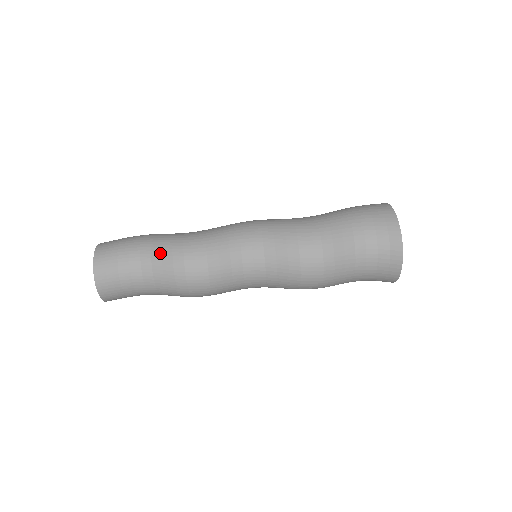
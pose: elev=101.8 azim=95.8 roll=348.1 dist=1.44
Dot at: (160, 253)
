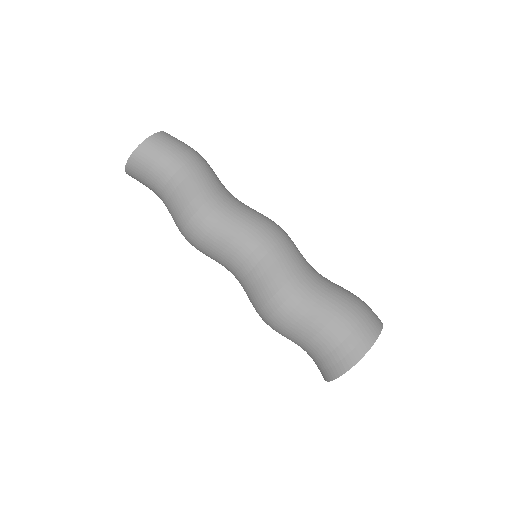
Dot at: (185, 190)
